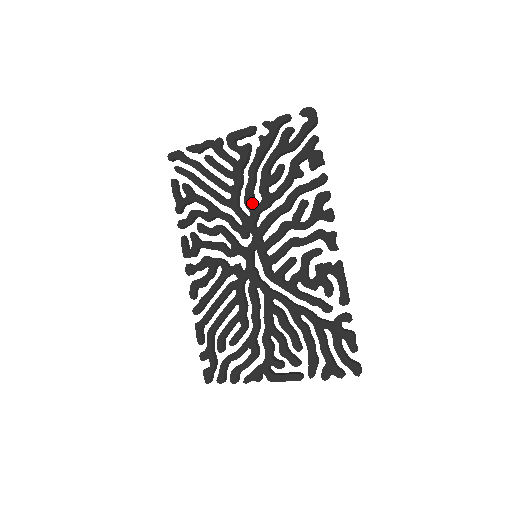
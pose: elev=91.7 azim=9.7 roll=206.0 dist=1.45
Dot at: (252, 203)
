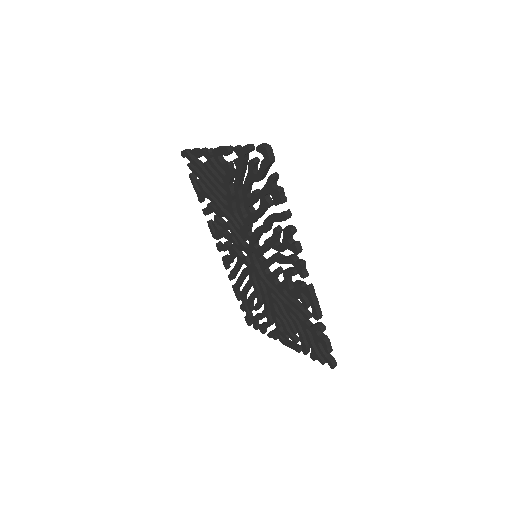
Dot at: (242, 216)
